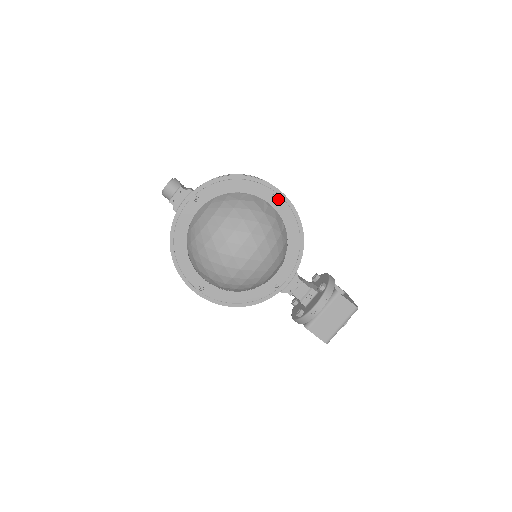
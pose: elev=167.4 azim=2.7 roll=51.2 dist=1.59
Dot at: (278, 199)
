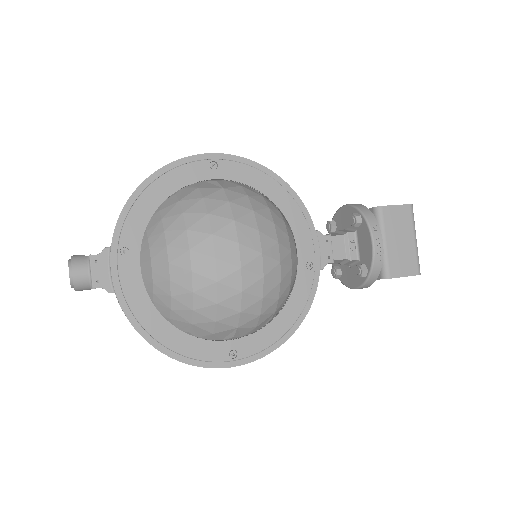
Dot at: (220, 165)
